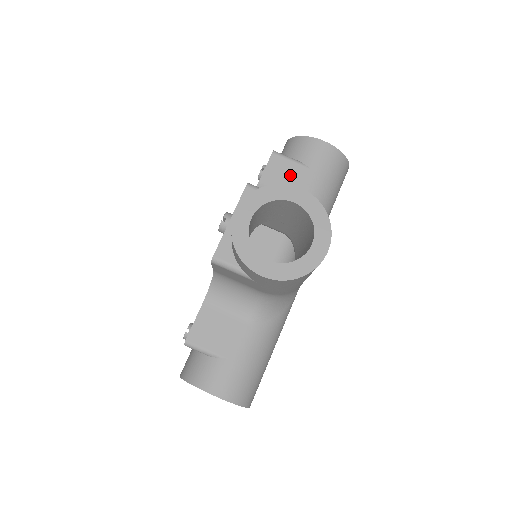
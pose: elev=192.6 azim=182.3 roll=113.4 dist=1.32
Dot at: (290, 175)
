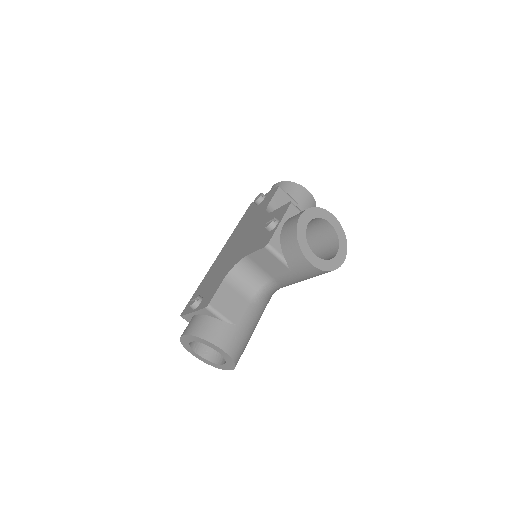
Dot at: occluded
